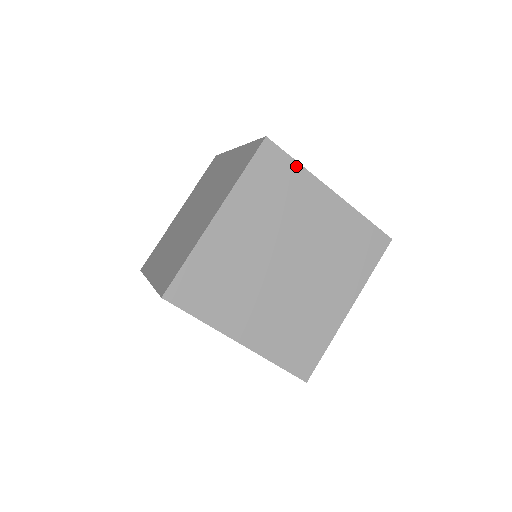
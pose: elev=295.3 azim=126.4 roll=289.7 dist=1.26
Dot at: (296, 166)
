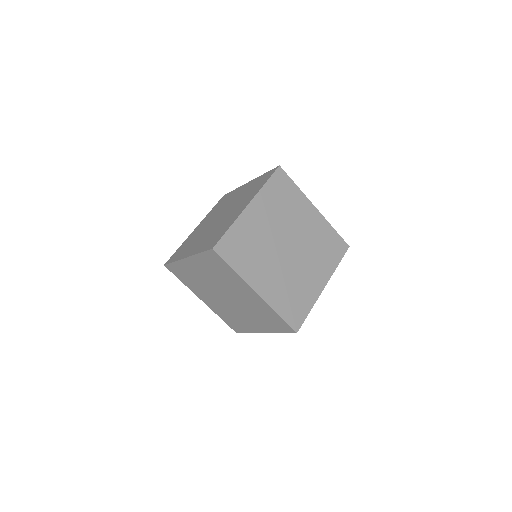
Dot at: (295, 187)
